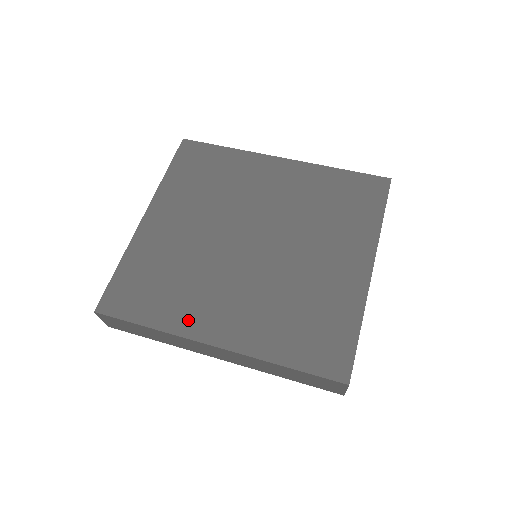
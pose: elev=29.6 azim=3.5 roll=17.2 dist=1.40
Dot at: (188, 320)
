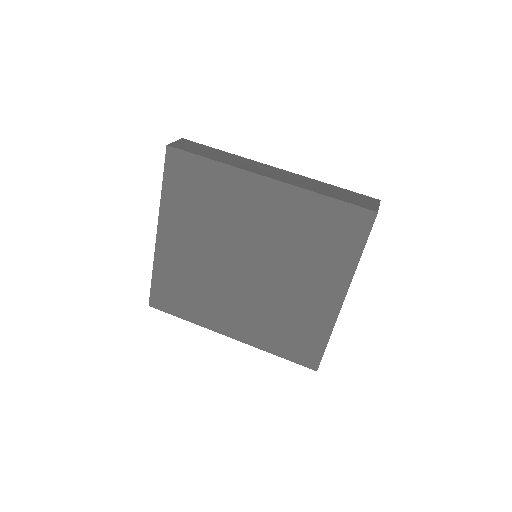
Dot at: (210, 319)
